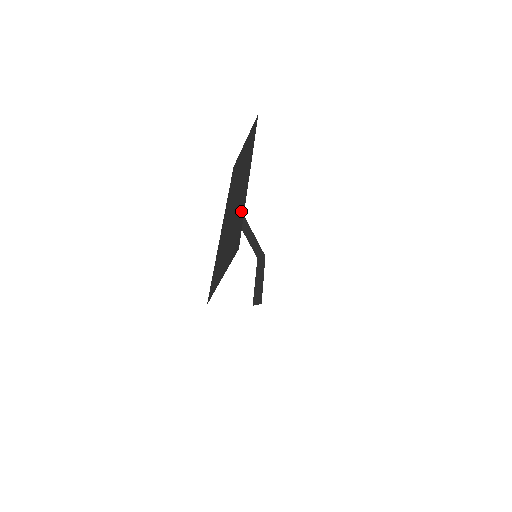
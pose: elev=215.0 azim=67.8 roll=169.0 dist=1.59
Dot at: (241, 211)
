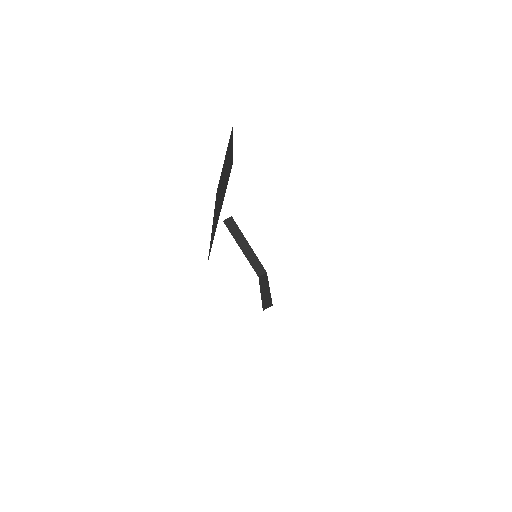
Dot at: occluded
